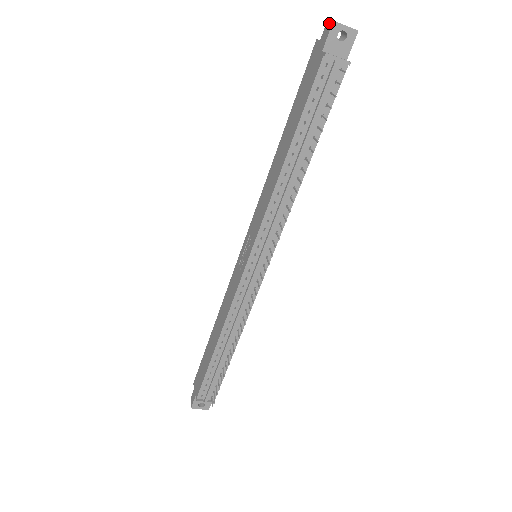
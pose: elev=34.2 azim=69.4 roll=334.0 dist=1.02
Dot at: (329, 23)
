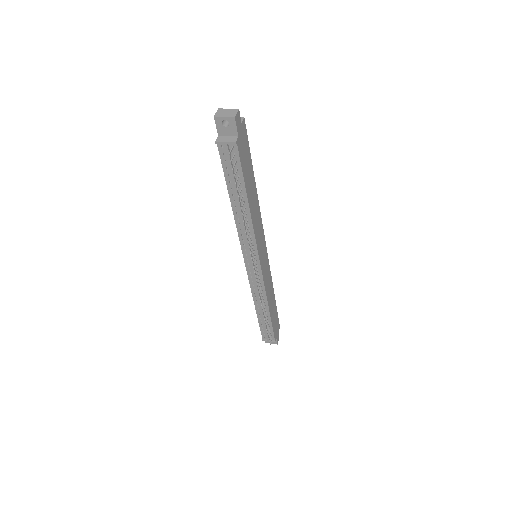
Dot at: (216, 115)
